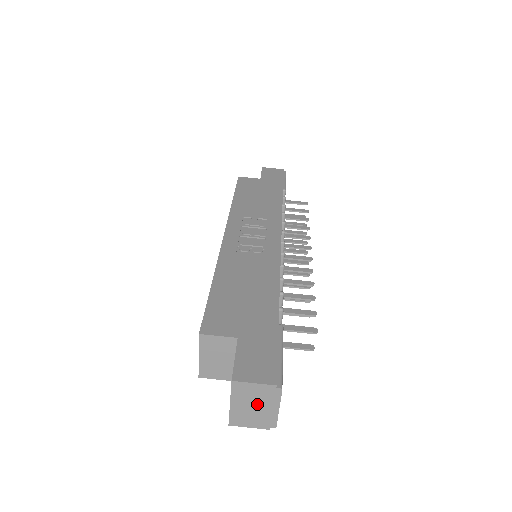
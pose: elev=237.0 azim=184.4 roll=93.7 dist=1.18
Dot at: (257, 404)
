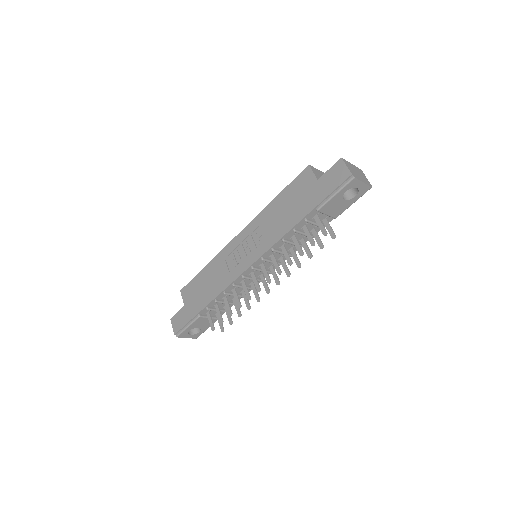
Dot at: occluded
